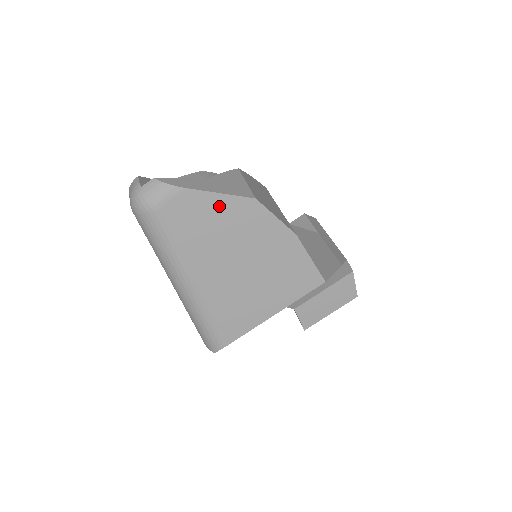
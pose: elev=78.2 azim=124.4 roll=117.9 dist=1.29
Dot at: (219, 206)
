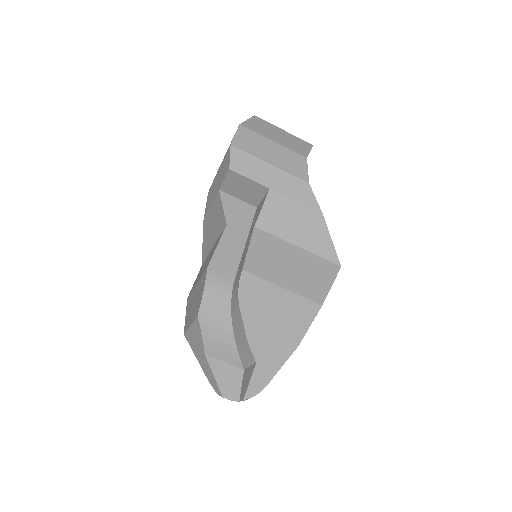
Dot at: occluded
